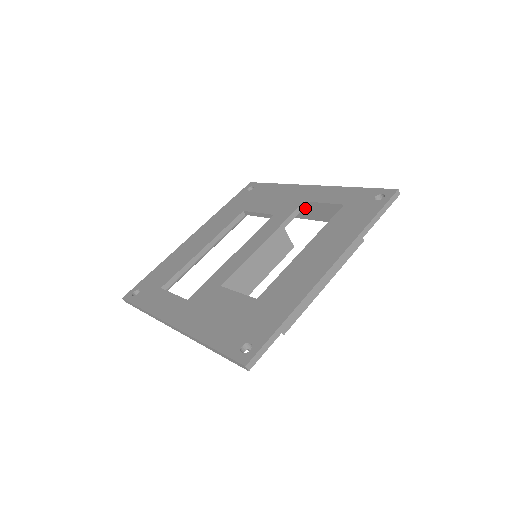
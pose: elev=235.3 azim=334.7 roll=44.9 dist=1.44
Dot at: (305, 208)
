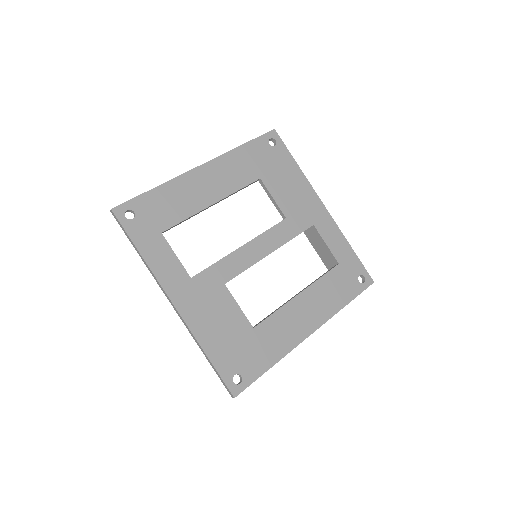
Dot at: occluded
